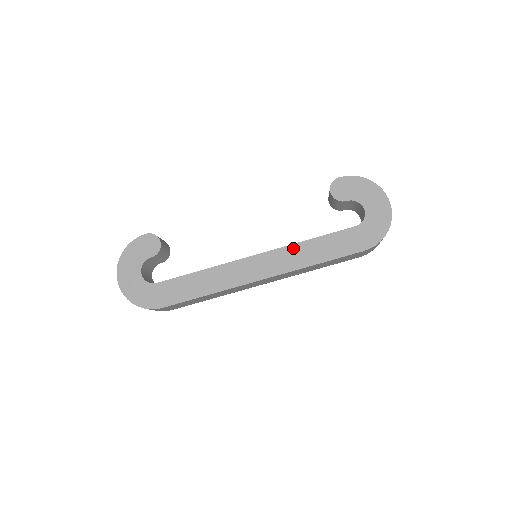
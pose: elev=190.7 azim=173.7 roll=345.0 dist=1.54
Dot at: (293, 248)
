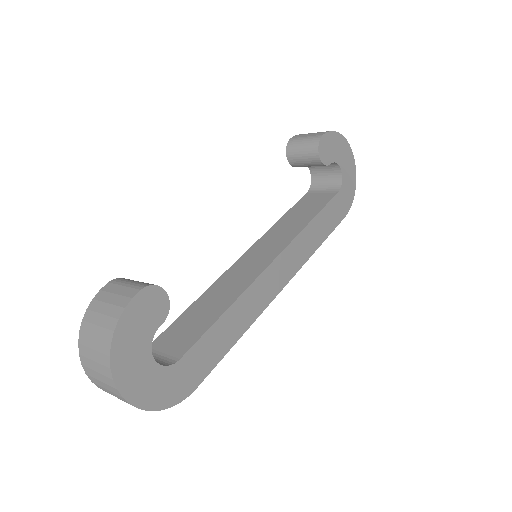
Dot at: (302, 236)
